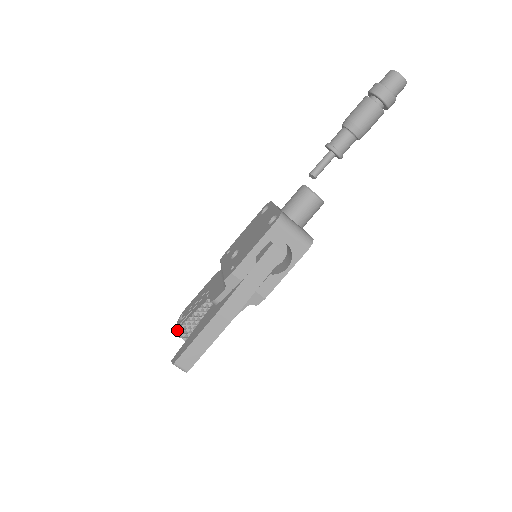
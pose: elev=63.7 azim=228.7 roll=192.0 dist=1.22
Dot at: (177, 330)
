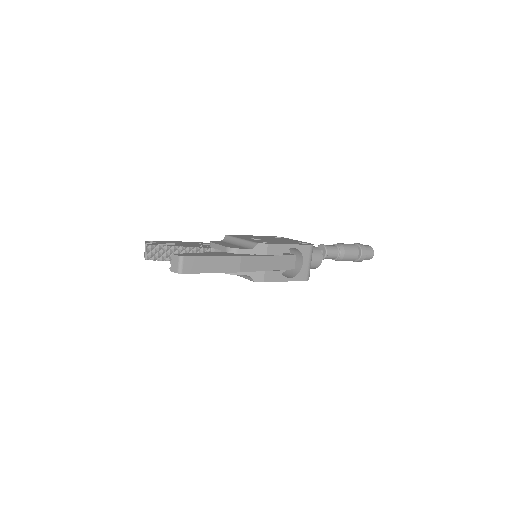
Dot at: (152, 245)
